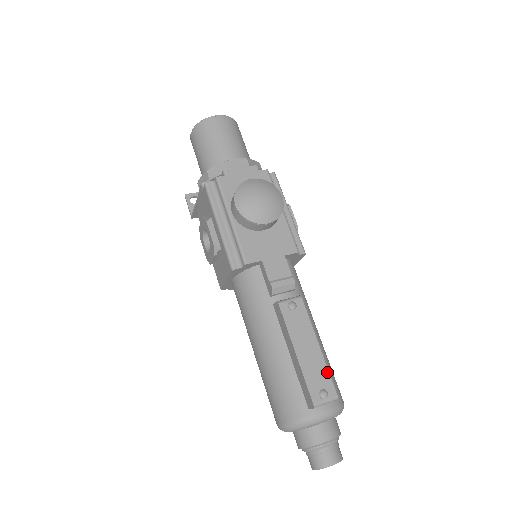
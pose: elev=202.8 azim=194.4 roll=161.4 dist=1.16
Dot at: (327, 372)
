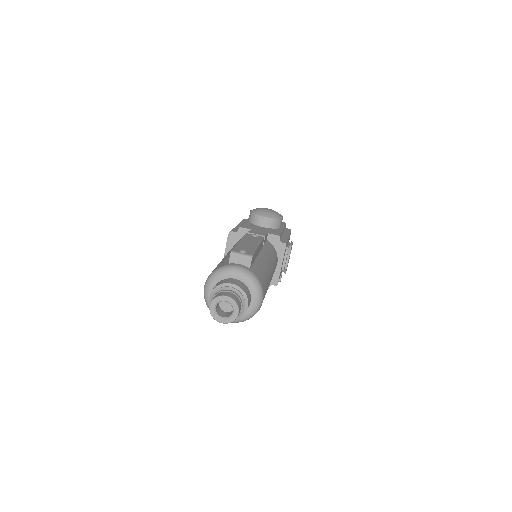
Dot at: (254, 250)
